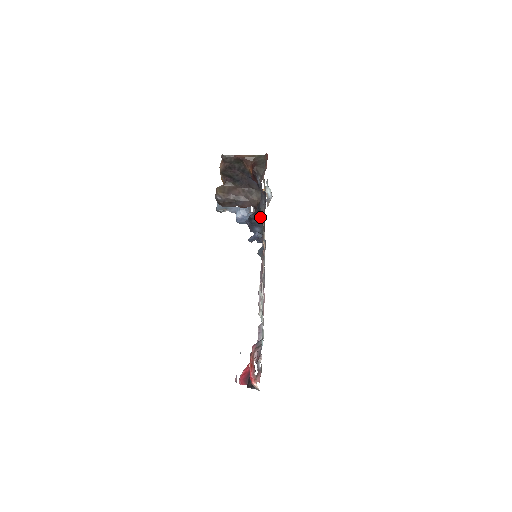
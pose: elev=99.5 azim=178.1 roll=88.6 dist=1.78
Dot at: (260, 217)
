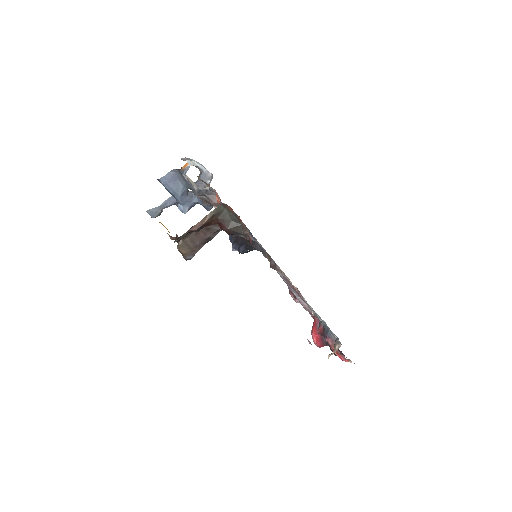
Dot at: occluded
